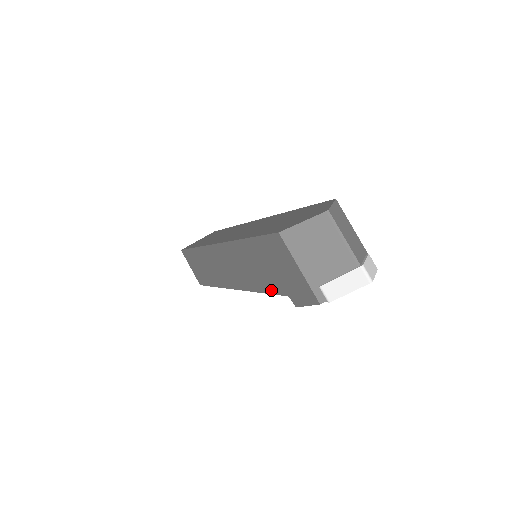
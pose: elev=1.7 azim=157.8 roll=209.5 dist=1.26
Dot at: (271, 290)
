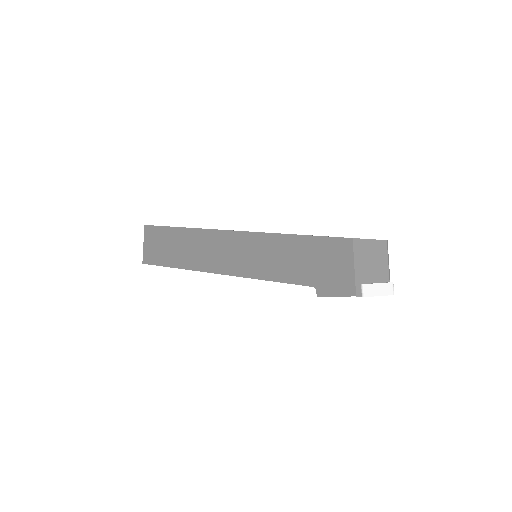
Dot at: (291, 280)
